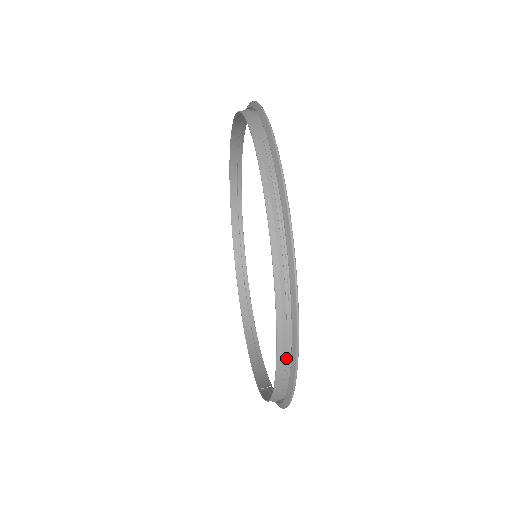
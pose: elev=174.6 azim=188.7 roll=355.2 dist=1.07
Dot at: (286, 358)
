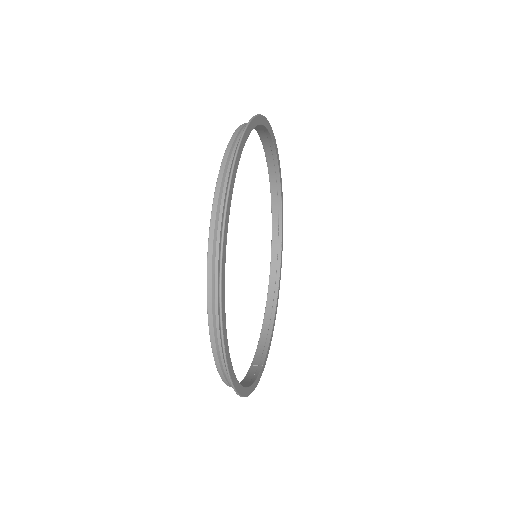
Dot at: (225, 370)
